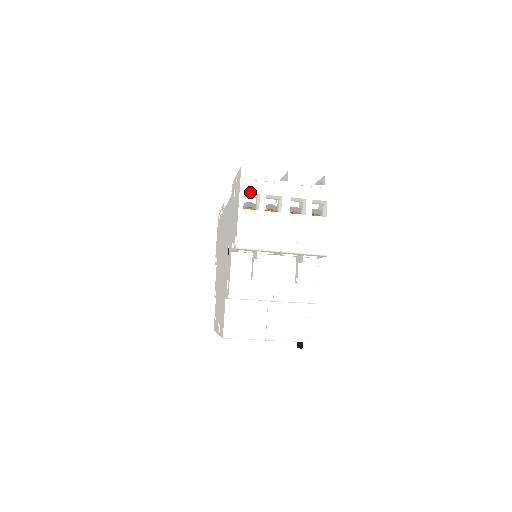
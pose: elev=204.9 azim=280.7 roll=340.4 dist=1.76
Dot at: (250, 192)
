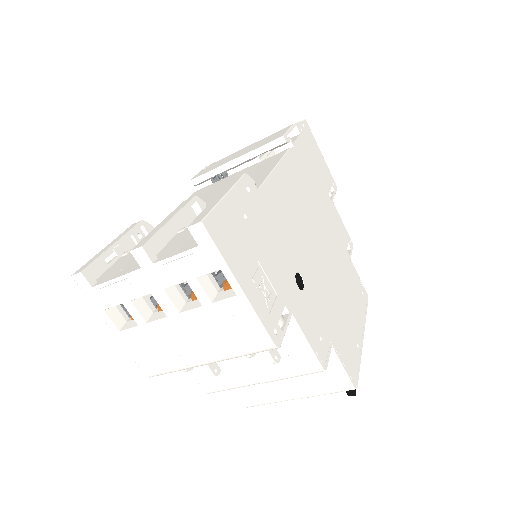
Dot at: (109, 307)
